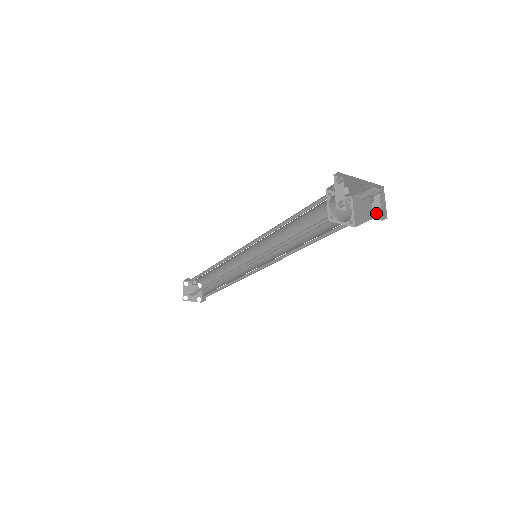
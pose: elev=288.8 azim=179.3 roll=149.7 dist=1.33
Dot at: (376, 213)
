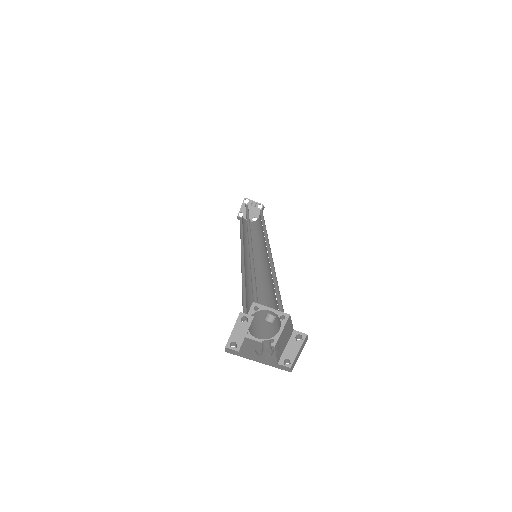
Dot at: (284, 359)
